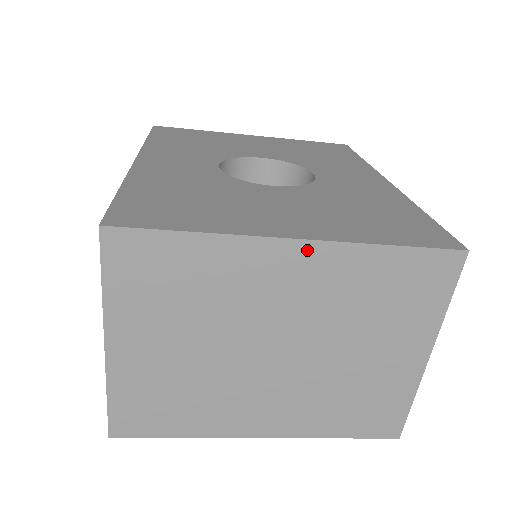
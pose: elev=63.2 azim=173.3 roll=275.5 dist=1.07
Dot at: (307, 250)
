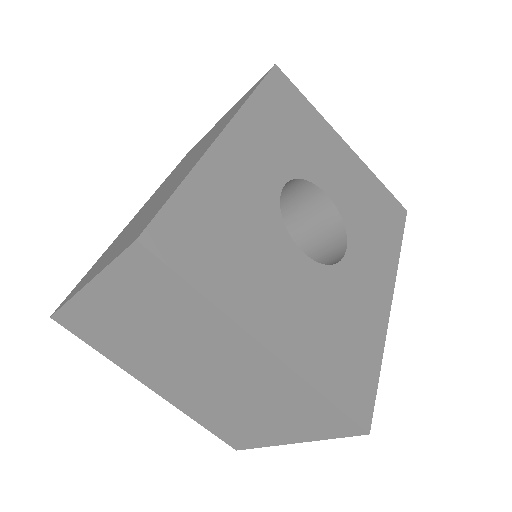
Dot at: (268, 357)
